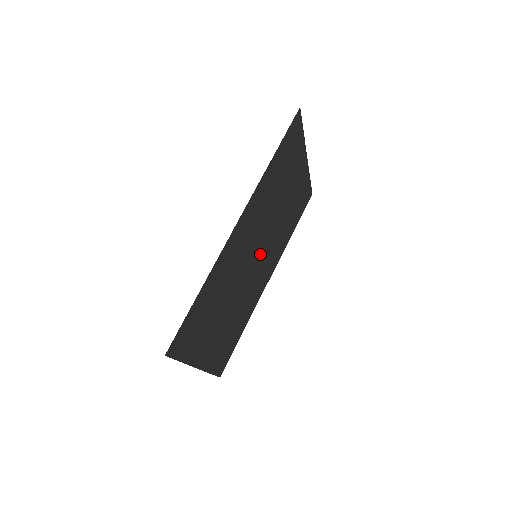
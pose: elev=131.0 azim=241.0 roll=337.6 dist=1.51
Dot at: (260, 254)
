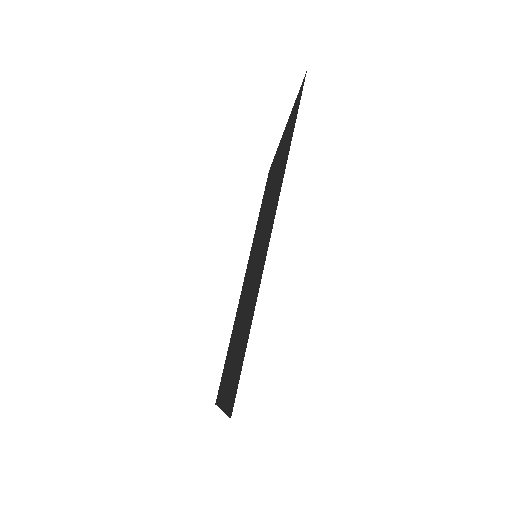
Dot at: (255, 252)
